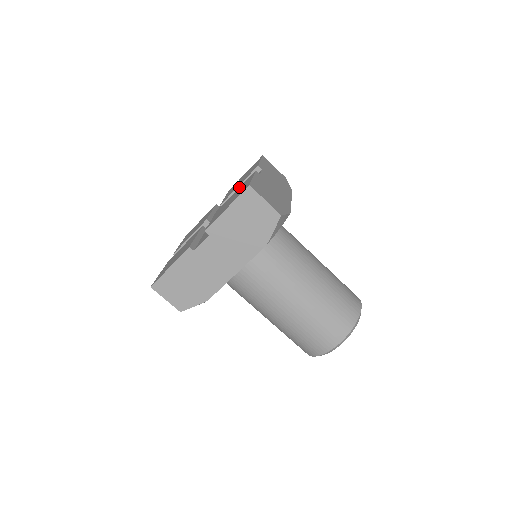
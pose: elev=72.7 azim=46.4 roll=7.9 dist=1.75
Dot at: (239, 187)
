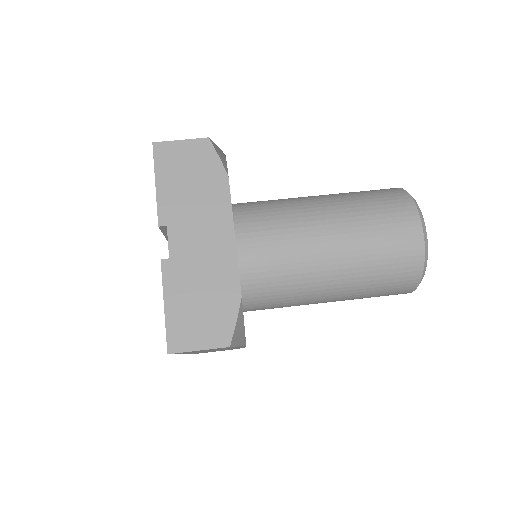
Dot at: occluded
